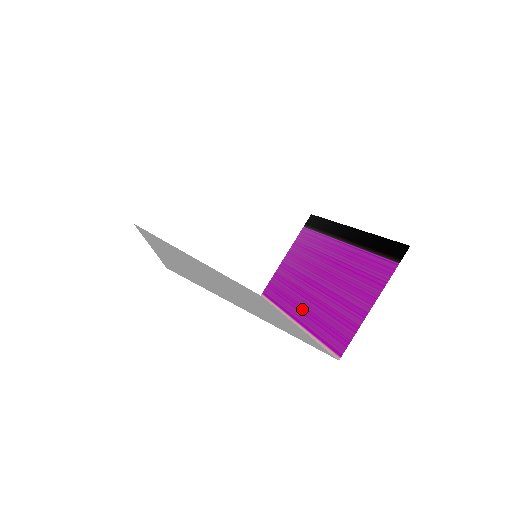
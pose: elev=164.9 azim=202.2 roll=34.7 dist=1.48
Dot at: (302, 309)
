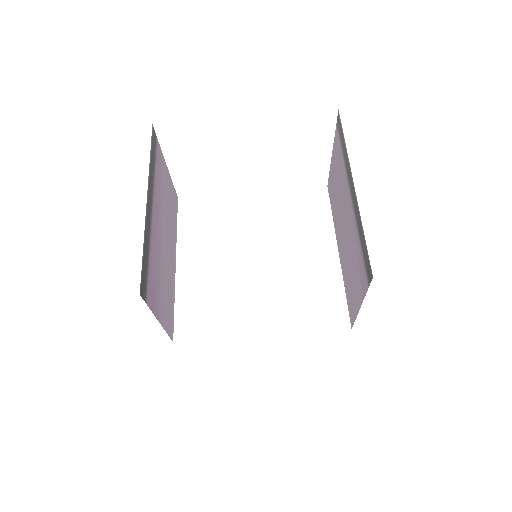
Dot at: (340, 245)
